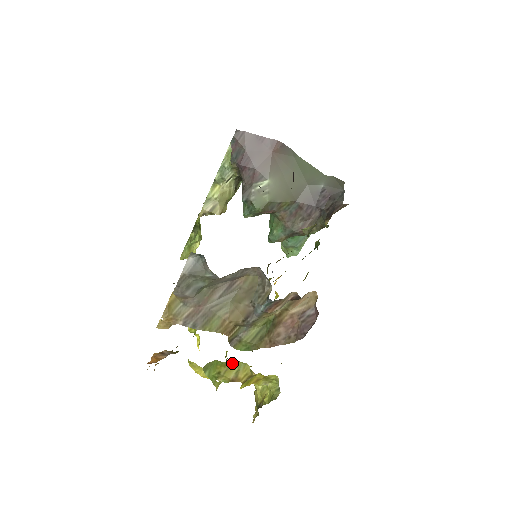
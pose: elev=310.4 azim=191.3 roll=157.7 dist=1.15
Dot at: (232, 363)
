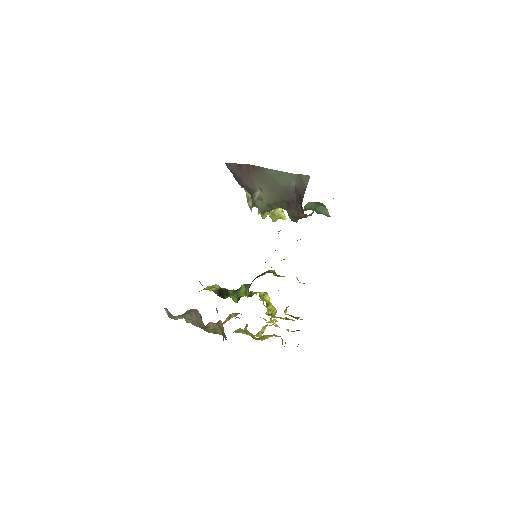
Dot at: (247, 330)
